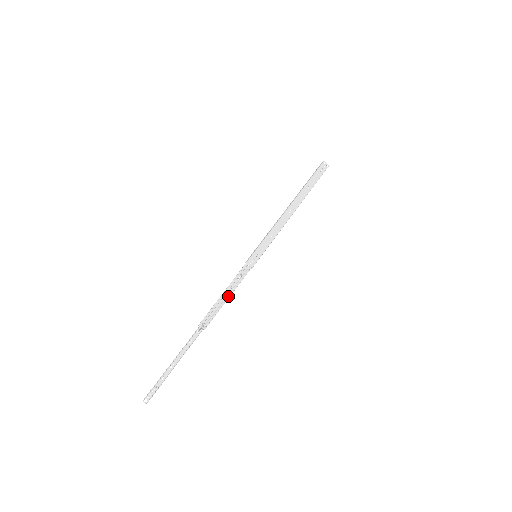
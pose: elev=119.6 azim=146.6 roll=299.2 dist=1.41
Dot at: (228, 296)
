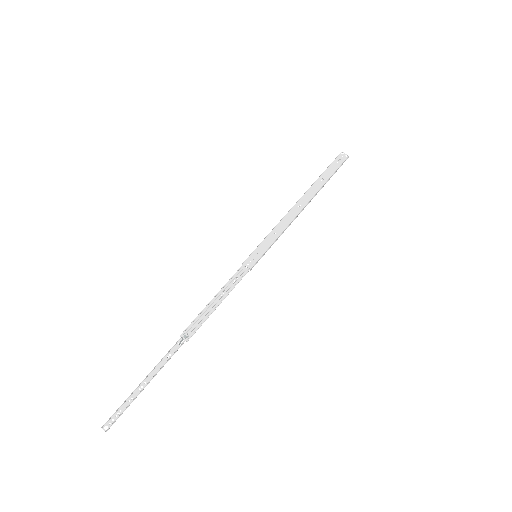
Dot at: (219, 302)
